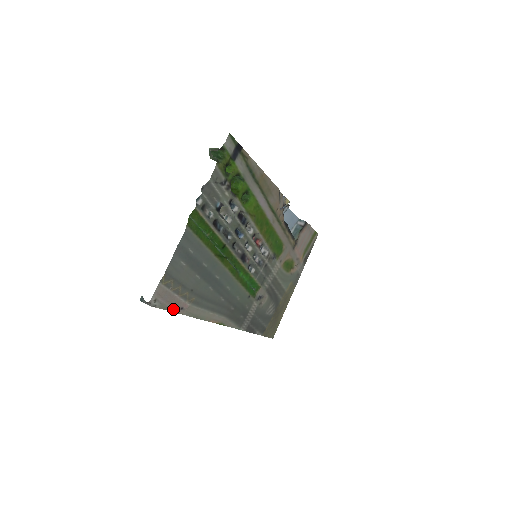
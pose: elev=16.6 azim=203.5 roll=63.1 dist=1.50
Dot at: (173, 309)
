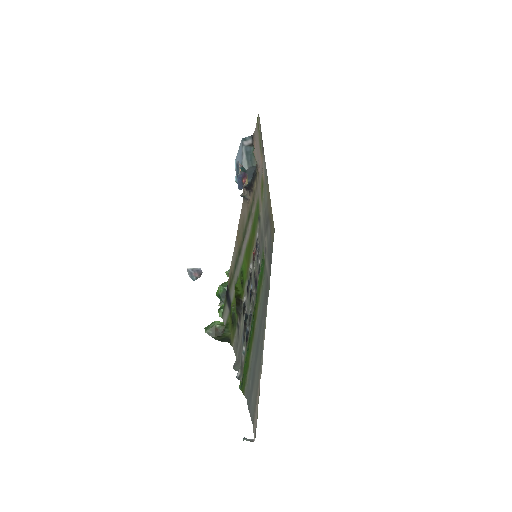
Dot at: (258, 402)
